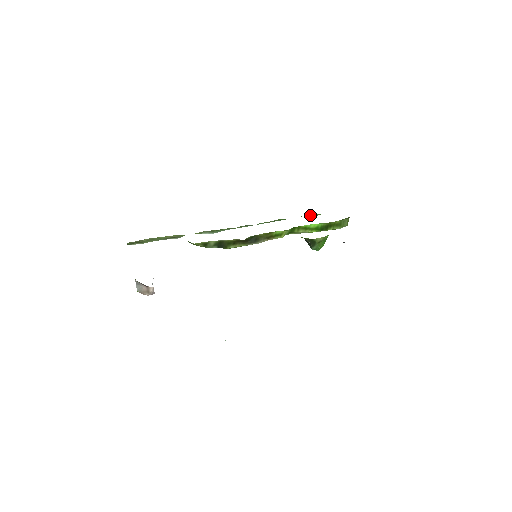
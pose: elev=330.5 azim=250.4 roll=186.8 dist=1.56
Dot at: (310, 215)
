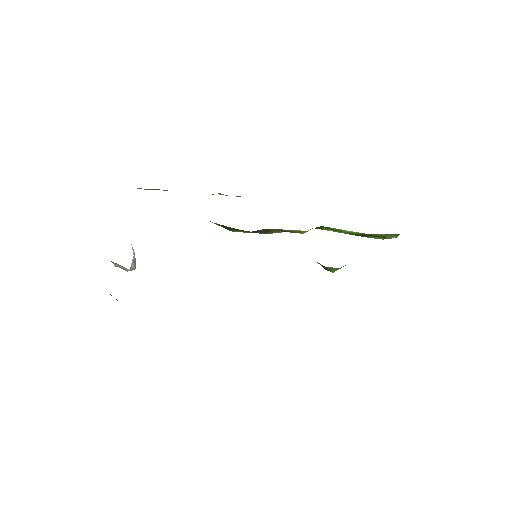
Dot at: occluded
